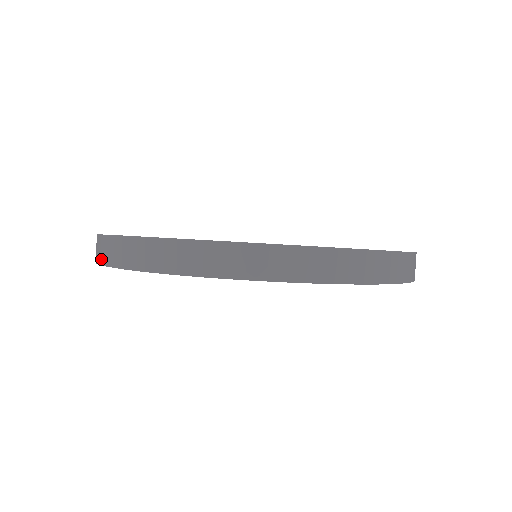
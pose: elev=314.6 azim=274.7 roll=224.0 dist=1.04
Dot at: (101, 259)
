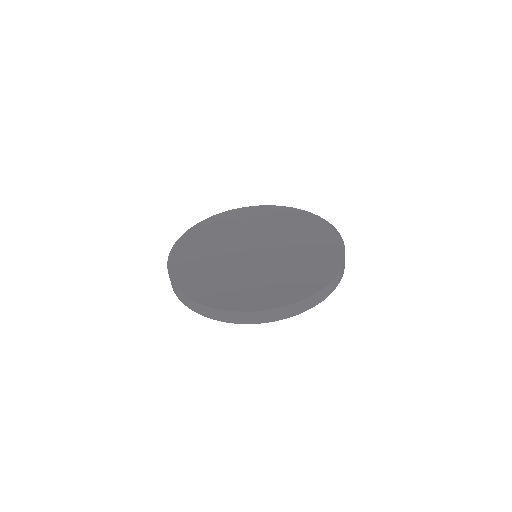
Dot at: (193, 309)
